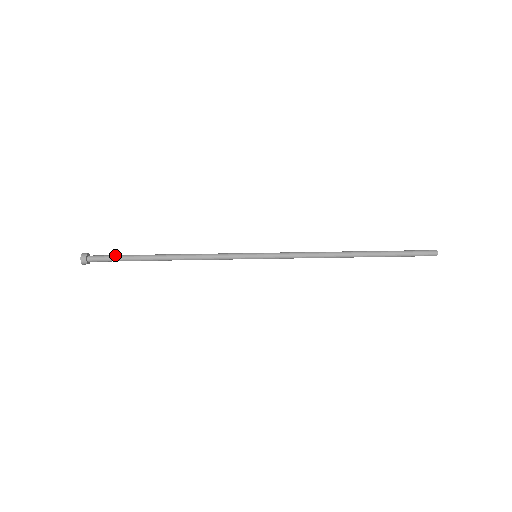
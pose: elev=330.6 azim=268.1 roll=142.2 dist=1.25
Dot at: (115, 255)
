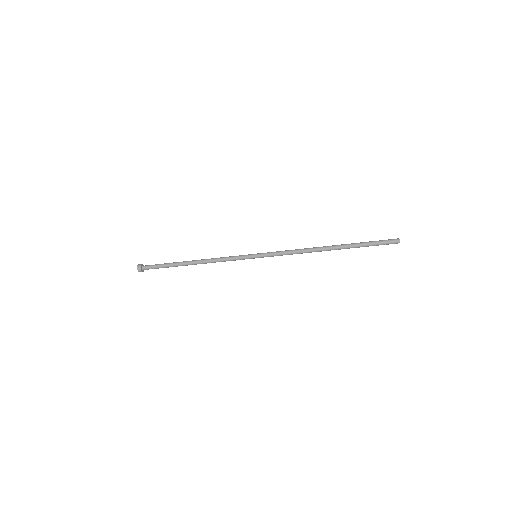
Dot at: occluded
